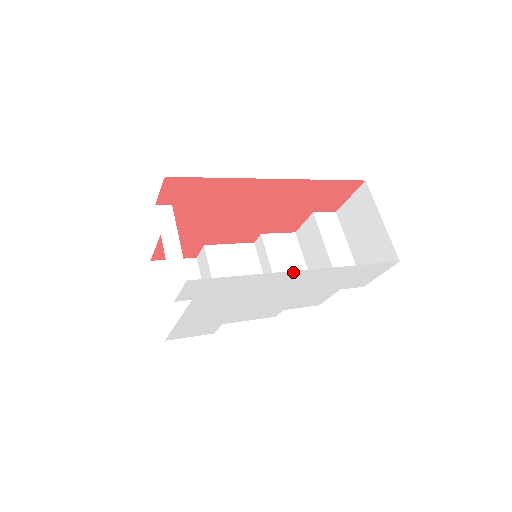
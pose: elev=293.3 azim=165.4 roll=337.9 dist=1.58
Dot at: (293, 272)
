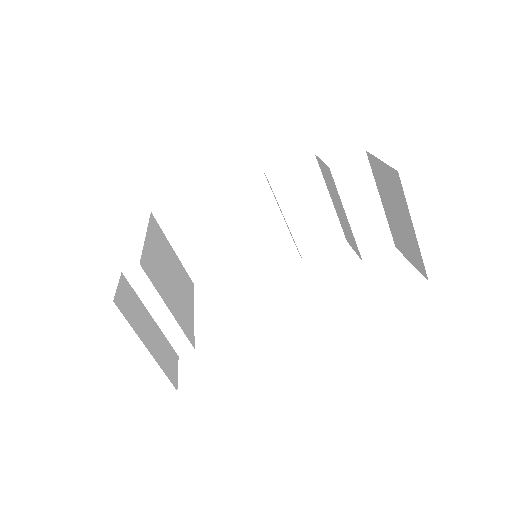
Dot at: occluded
